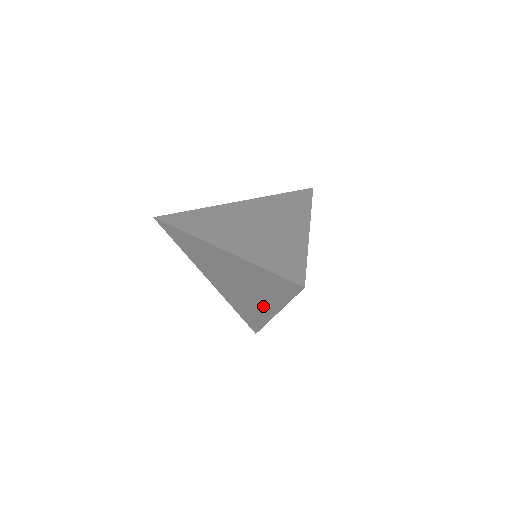
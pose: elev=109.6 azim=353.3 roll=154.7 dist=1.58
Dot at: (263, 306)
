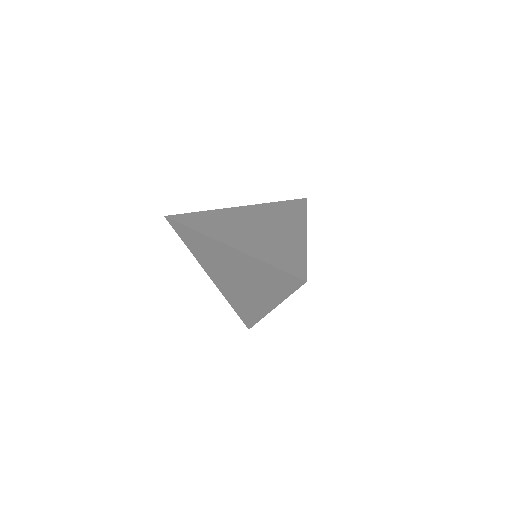
Dot at: (262, 301)
